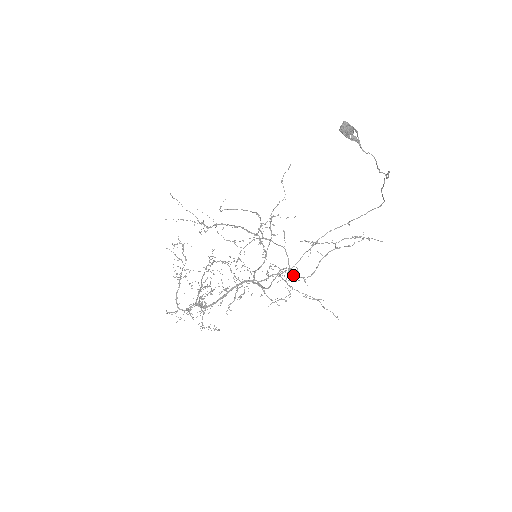
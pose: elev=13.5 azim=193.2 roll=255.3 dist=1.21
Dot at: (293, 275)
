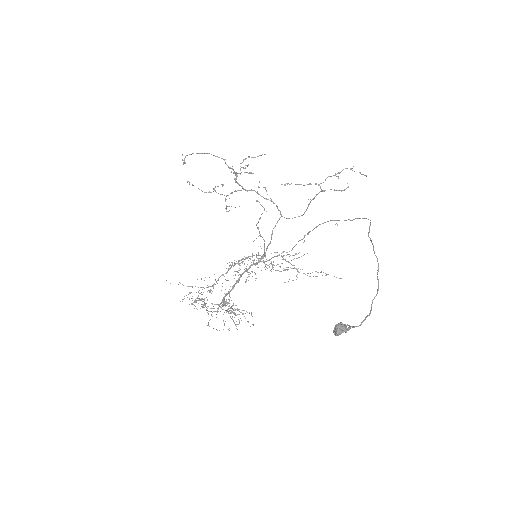
Dot at: occluded
